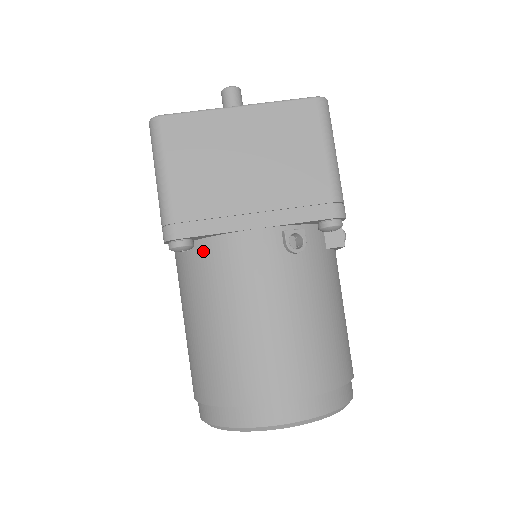
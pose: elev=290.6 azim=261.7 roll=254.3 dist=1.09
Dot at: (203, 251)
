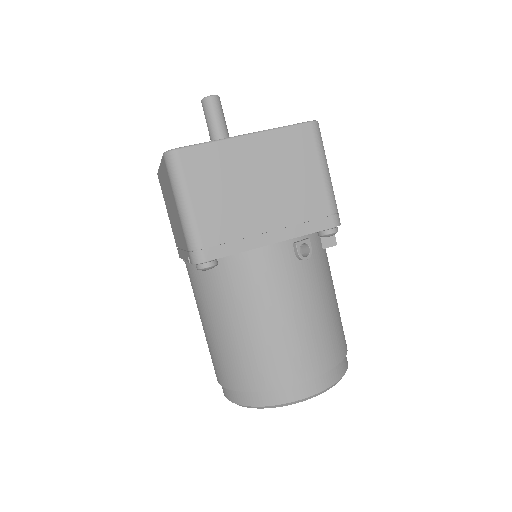
Dot at: (226, 266)
